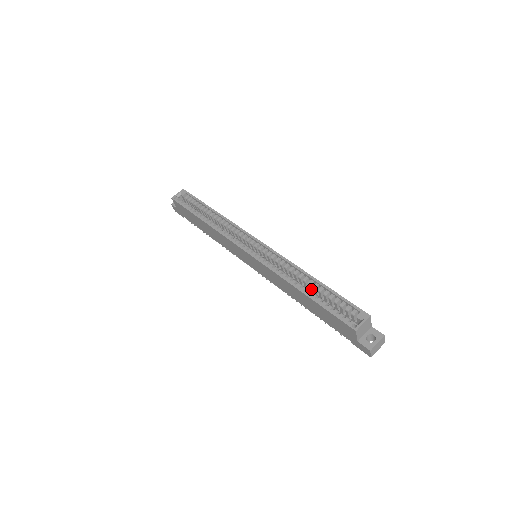
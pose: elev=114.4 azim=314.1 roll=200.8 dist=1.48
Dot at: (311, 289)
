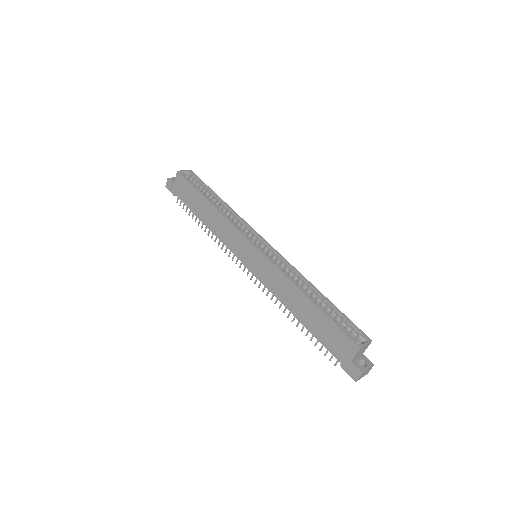
Dot at: occluded
